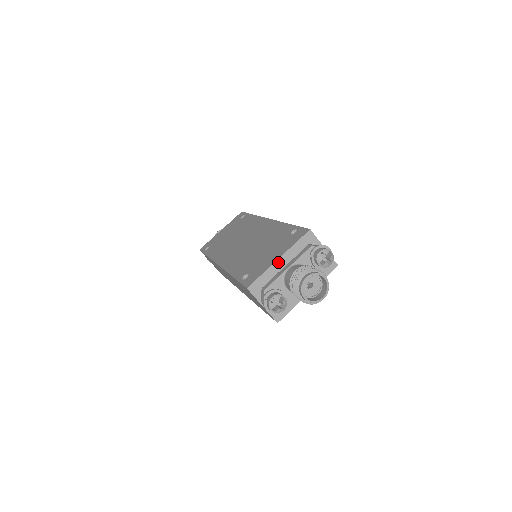
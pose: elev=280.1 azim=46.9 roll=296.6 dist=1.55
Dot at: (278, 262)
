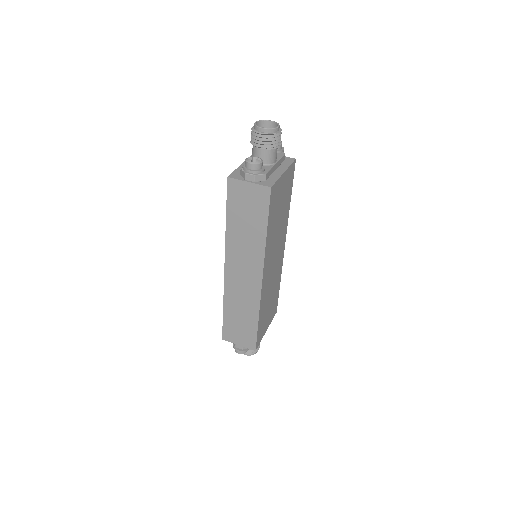
Dot at: (244, 164)
